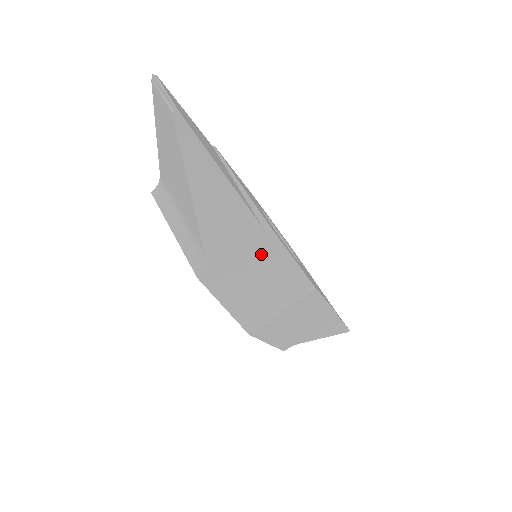
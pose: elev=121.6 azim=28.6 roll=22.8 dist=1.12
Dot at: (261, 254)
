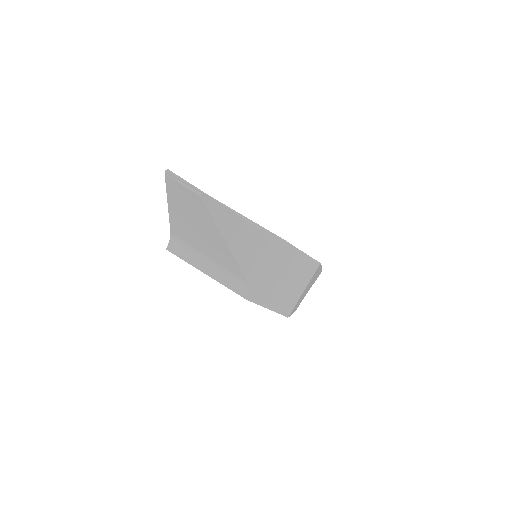
Dot at: (282, 260)
